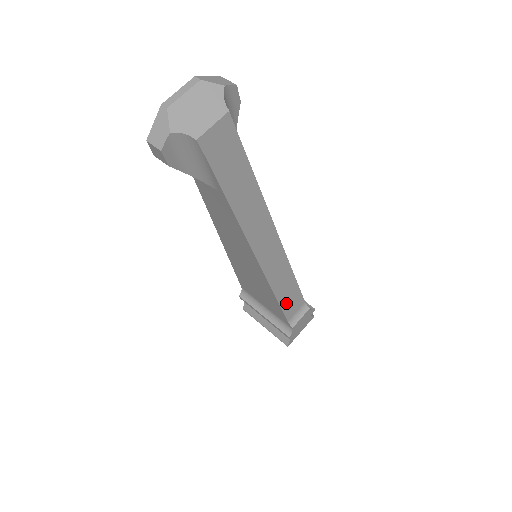
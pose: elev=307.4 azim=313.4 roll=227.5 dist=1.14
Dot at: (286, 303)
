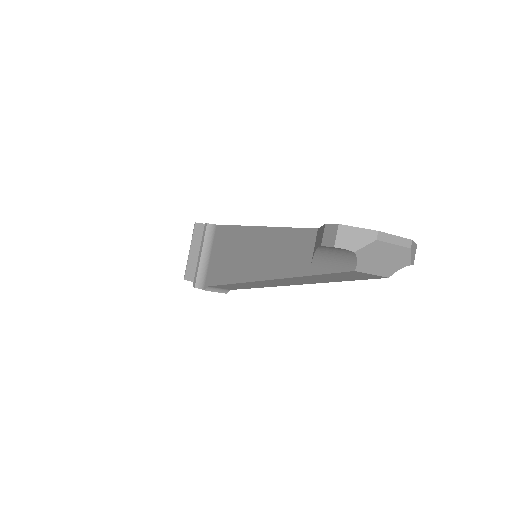
Dot at: (225, 286)
